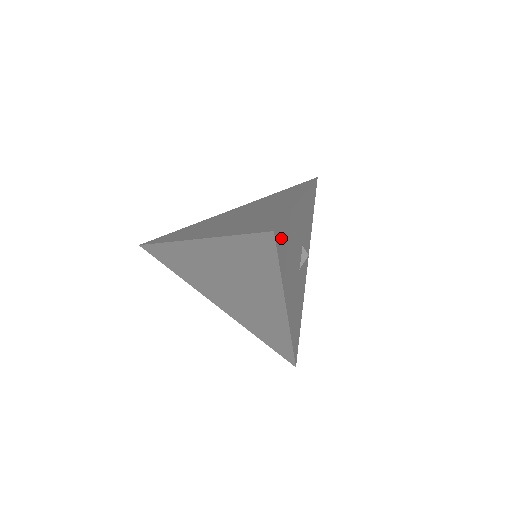
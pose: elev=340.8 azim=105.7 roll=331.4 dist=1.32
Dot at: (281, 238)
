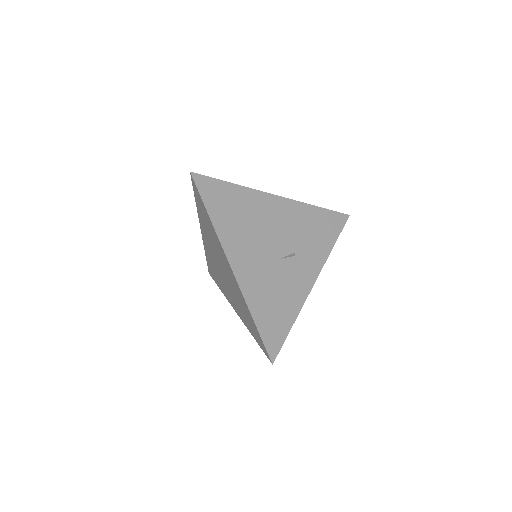
Dot at: (212, 190)
